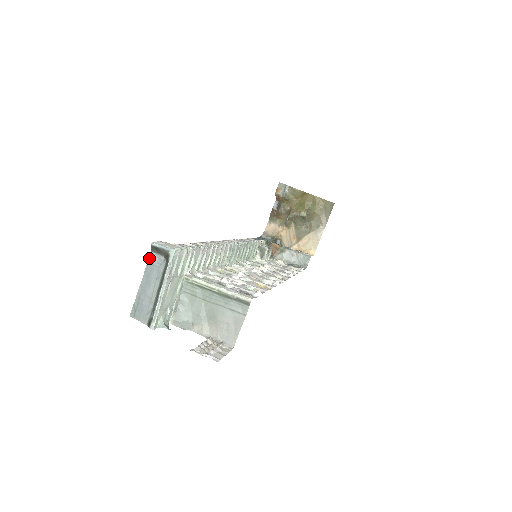
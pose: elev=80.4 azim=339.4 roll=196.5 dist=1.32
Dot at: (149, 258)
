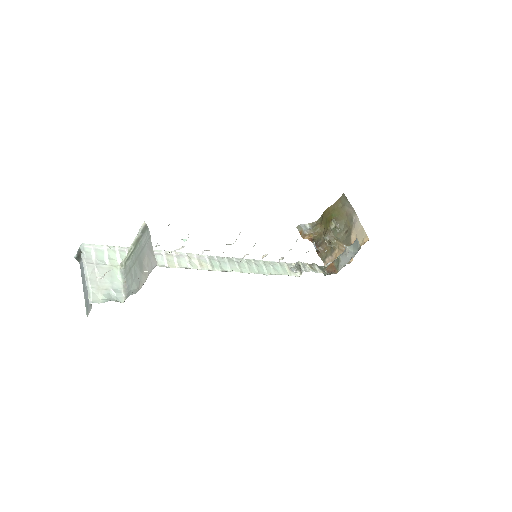
Dot at: (80, 268)
